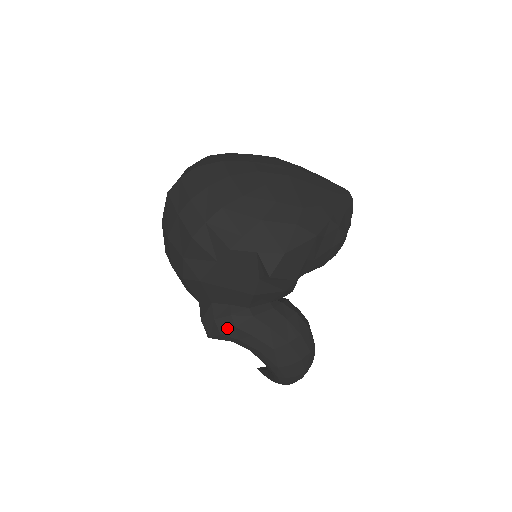
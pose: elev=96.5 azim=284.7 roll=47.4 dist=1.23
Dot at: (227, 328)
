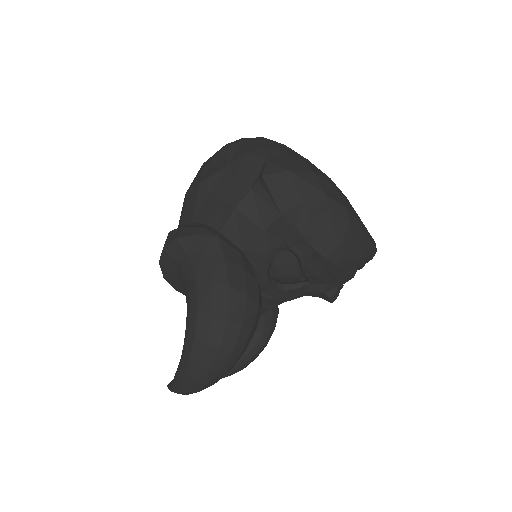
Dot at: (187, 234)
